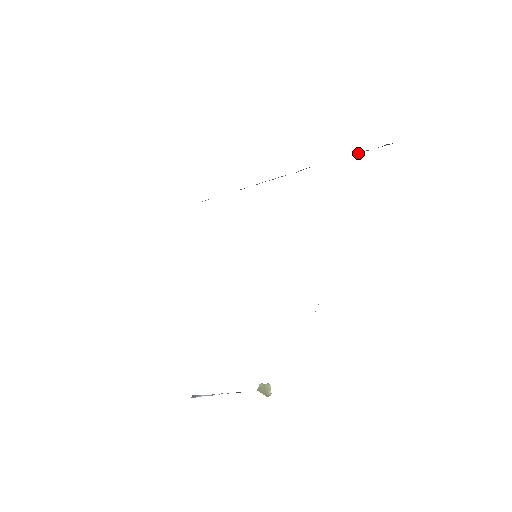
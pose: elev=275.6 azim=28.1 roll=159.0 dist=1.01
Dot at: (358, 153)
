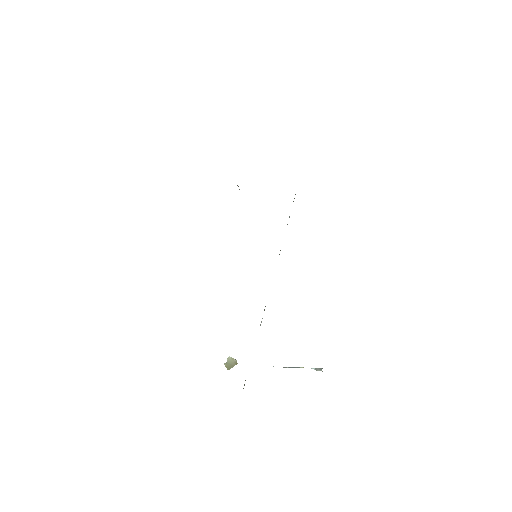
Dot at: occluded
